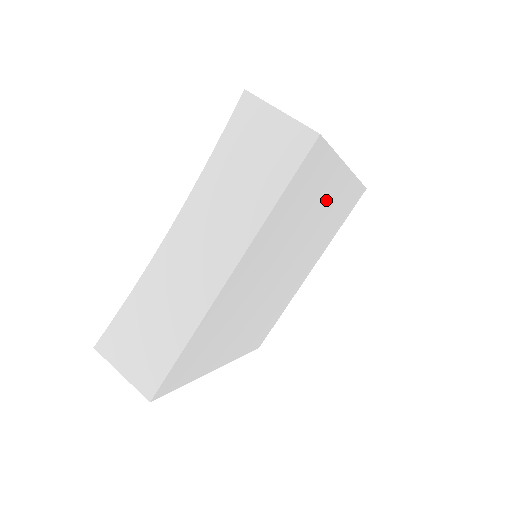
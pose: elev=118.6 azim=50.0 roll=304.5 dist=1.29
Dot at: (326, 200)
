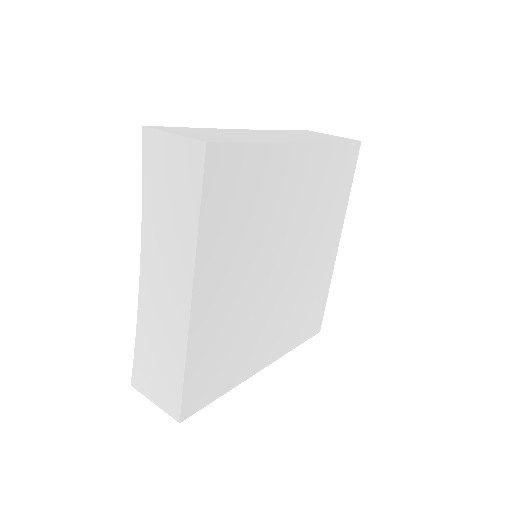
Dot at: (290, 182)
